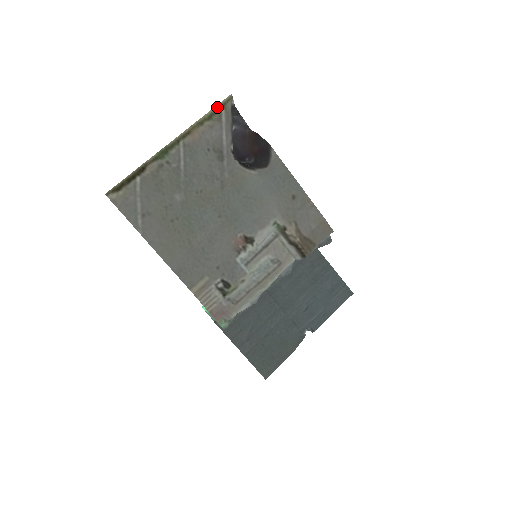
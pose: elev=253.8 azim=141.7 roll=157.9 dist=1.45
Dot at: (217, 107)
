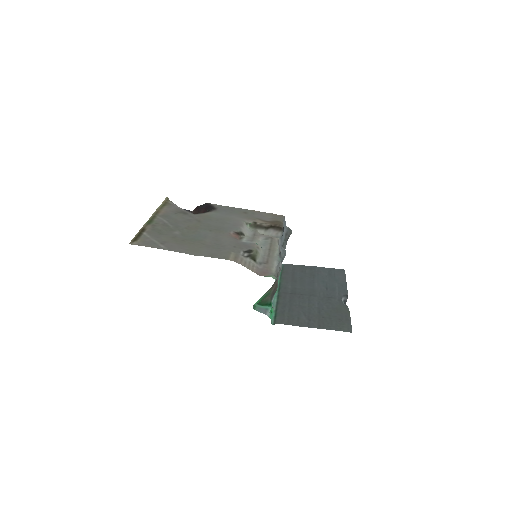
Dot at: (164, 202)
